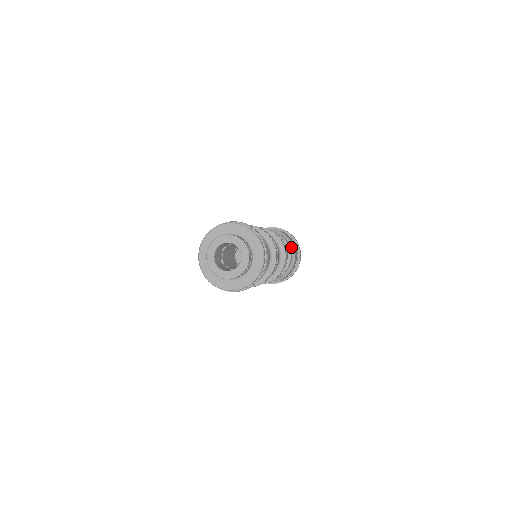
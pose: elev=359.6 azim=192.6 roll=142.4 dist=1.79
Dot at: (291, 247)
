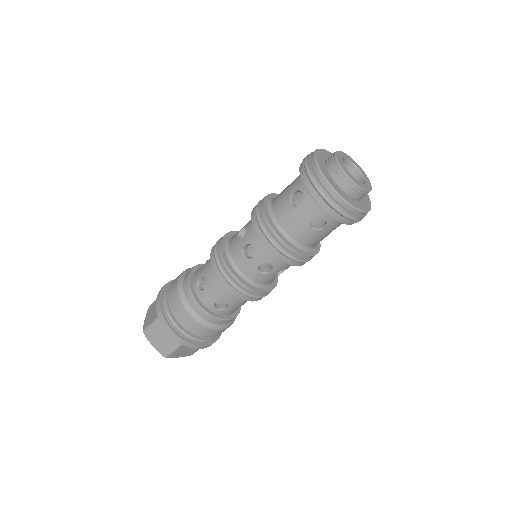
Dot at: occluded
